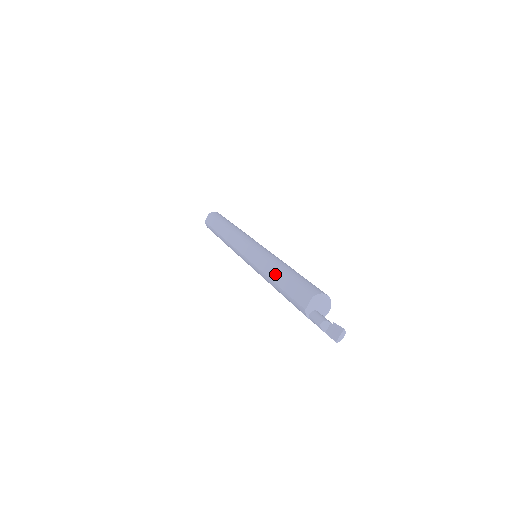
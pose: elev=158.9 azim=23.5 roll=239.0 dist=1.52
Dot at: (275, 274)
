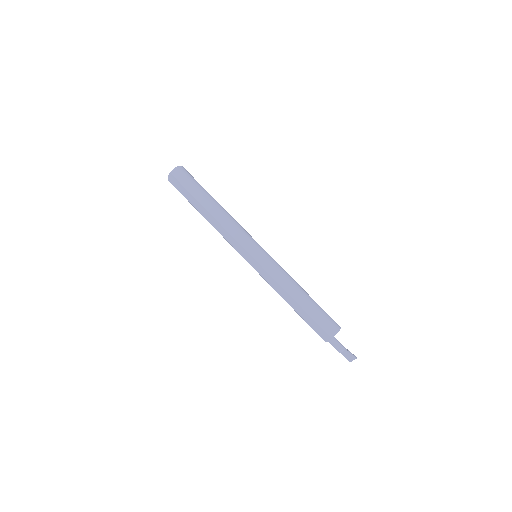
Dot at: (290, 301)
